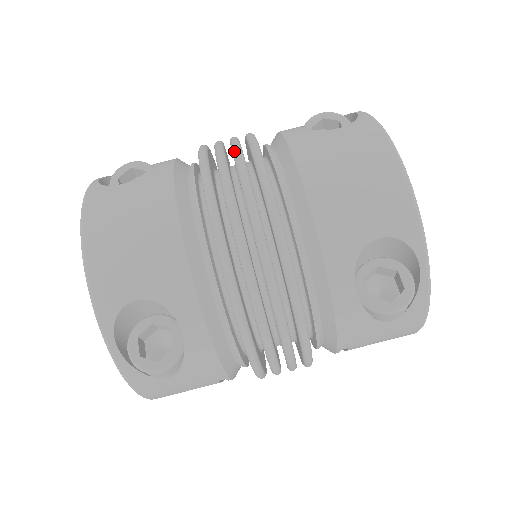
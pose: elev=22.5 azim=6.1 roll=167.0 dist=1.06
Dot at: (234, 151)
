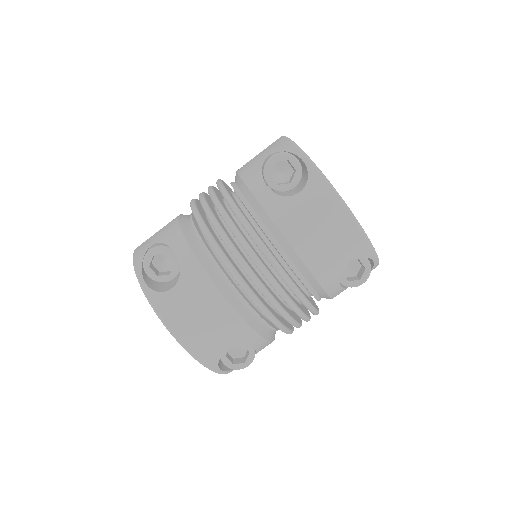
Dot at: (238, 240)
